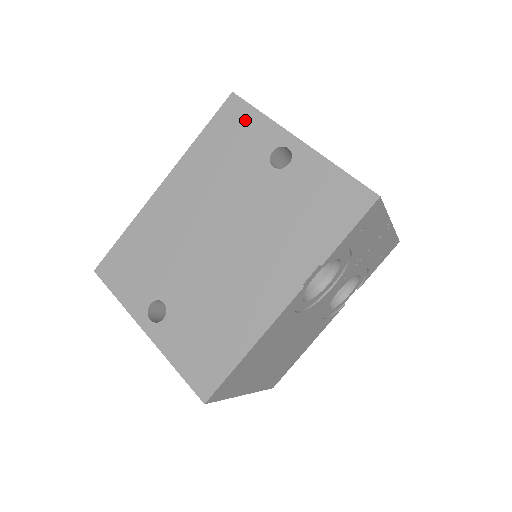
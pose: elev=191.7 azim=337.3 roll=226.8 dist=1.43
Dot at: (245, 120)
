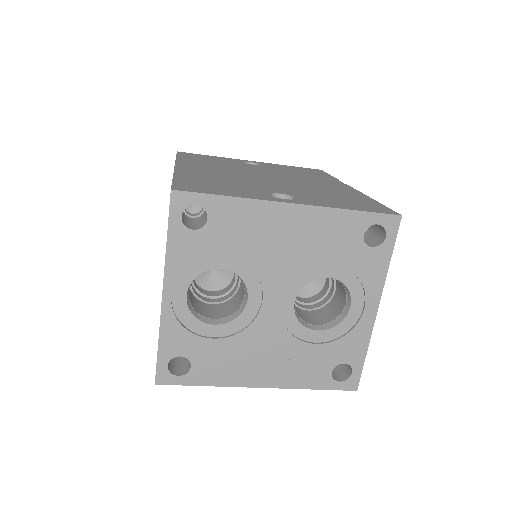
Dot at: (205, 156)
